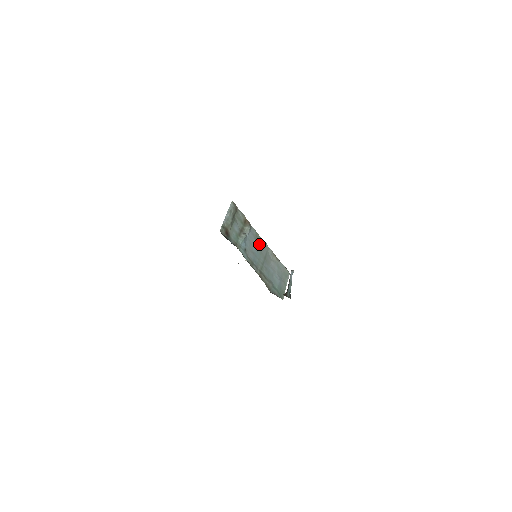
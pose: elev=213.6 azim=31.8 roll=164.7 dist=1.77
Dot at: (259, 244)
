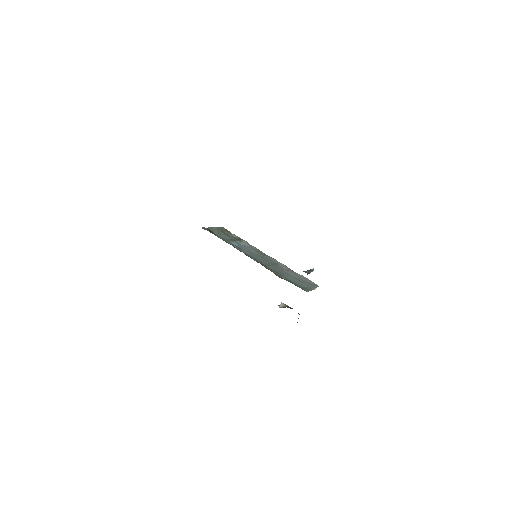
Dot at: (263, 256)
